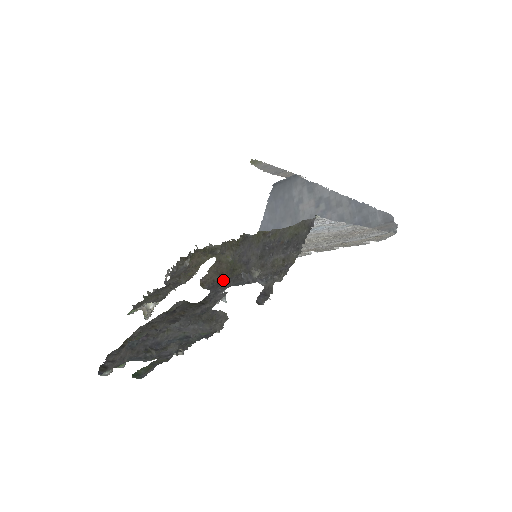
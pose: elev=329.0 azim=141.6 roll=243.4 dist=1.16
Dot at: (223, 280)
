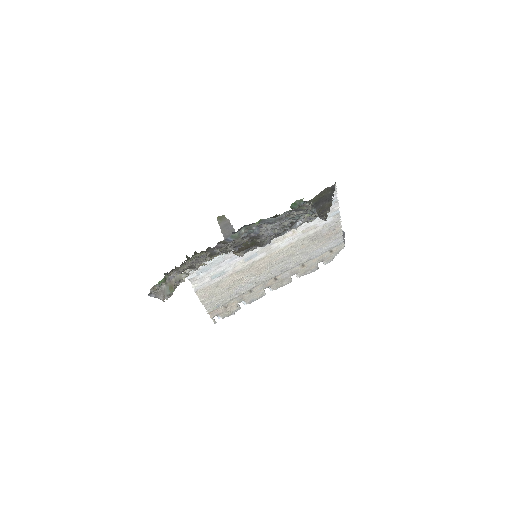
Dot at: occluded
